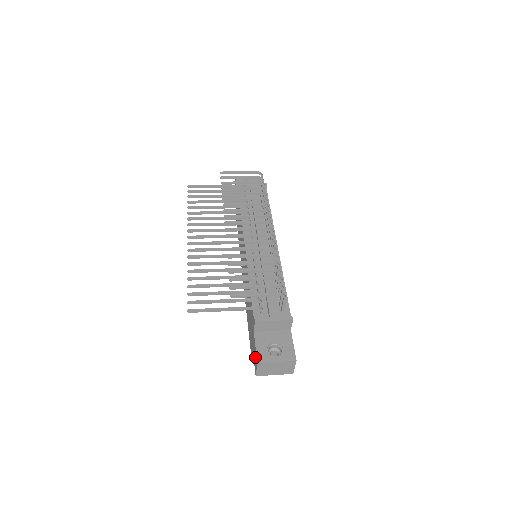
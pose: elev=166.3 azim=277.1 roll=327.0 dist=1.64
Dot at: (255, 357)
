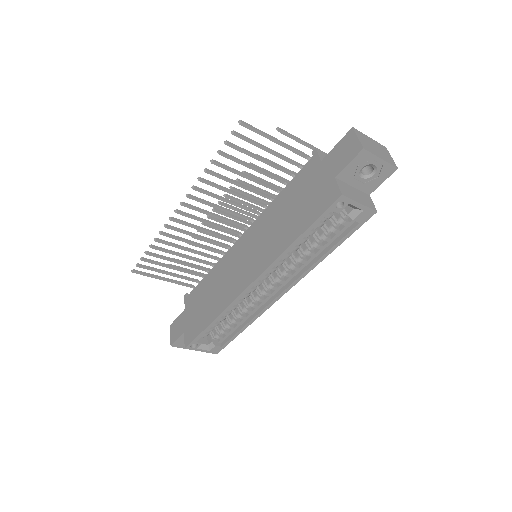
Dot at: (344, 146)
